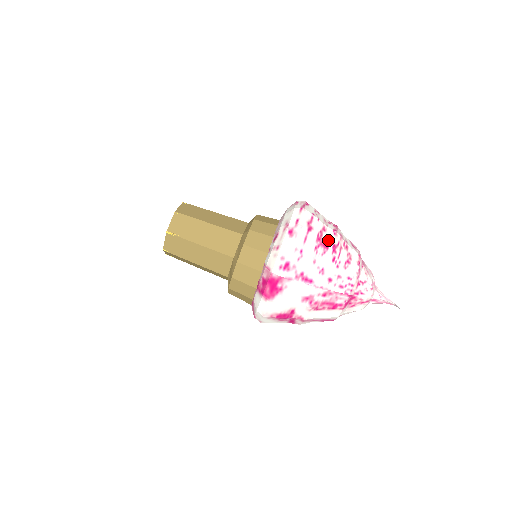
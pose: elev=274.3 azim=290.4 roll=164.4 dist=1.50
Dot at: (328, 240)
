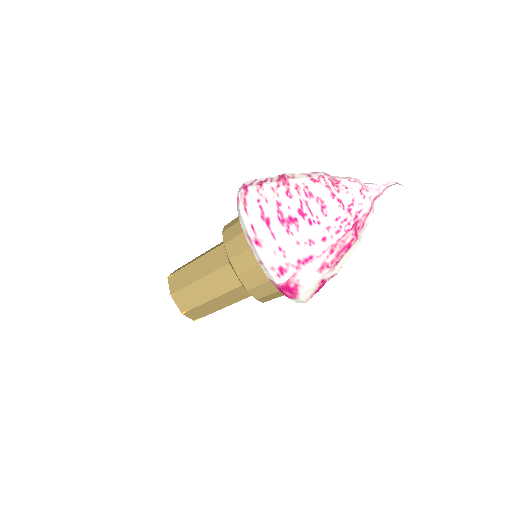
Dot at: (290, 212)
